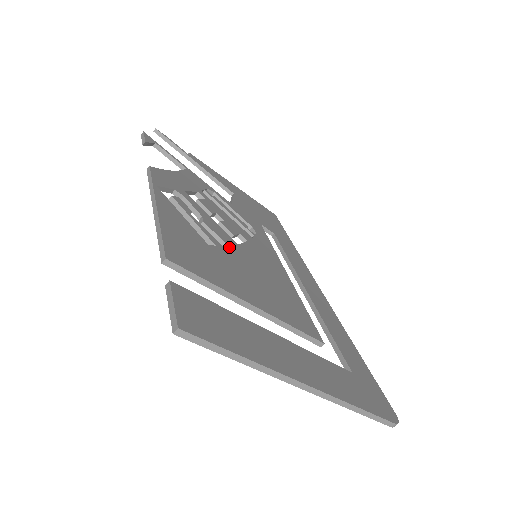
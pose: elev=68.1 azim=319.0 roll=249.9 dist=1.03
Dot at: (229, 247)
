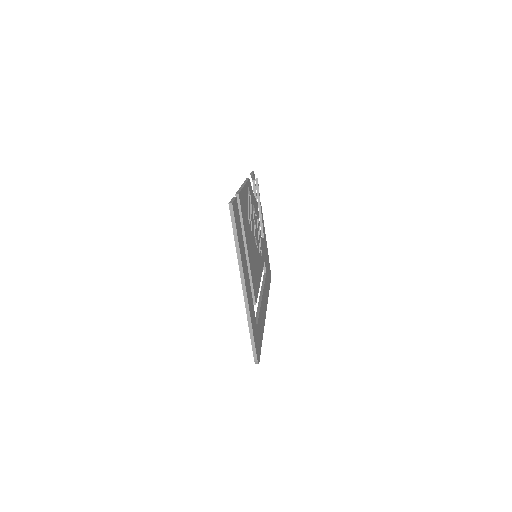
Dot at: (252, 234)
